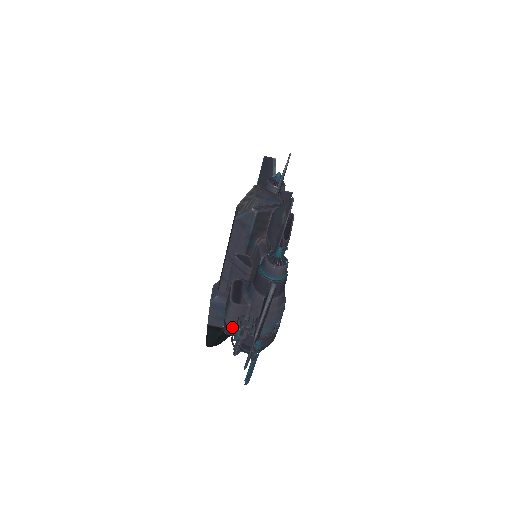
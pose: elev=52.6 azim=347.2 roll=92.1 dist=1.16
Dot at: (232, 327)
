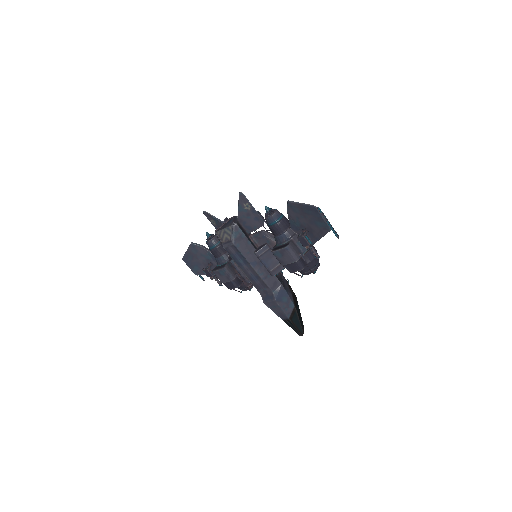
Dot at: (301, 260)
